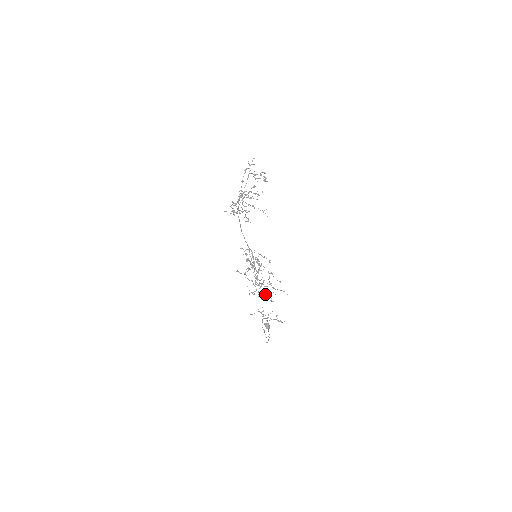
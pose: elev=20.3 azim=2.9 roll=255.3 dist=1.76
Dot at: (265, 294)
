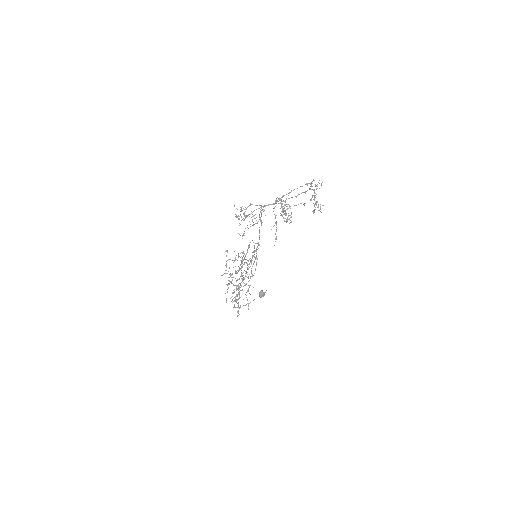
Dot at: (237, 288)
